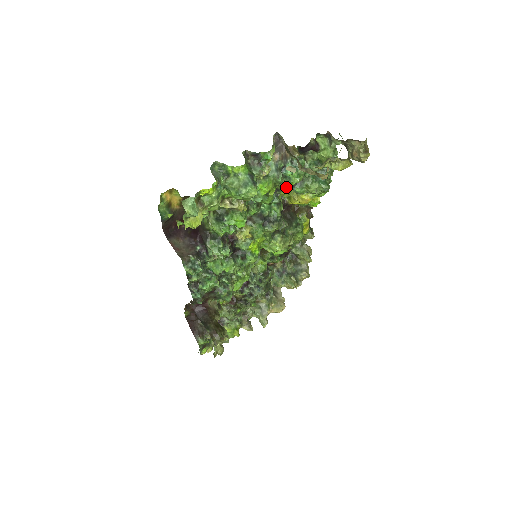
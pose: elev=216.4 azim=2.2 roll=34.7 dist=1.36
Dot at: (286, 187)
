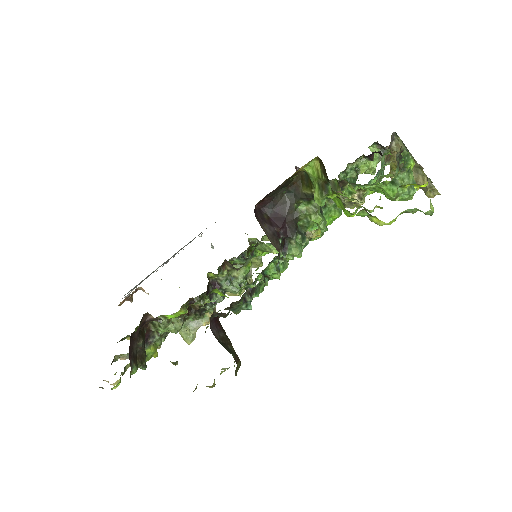
Dot at: occluded
